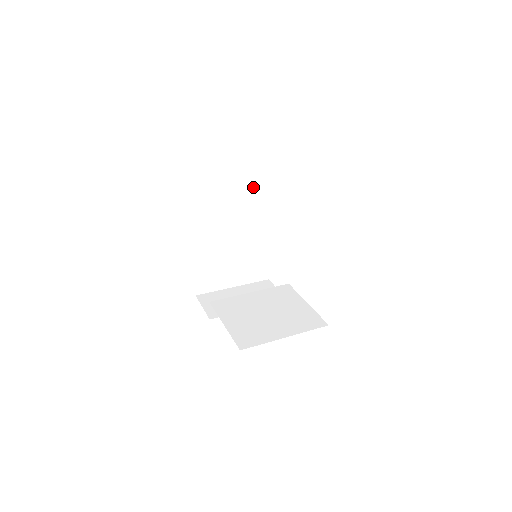
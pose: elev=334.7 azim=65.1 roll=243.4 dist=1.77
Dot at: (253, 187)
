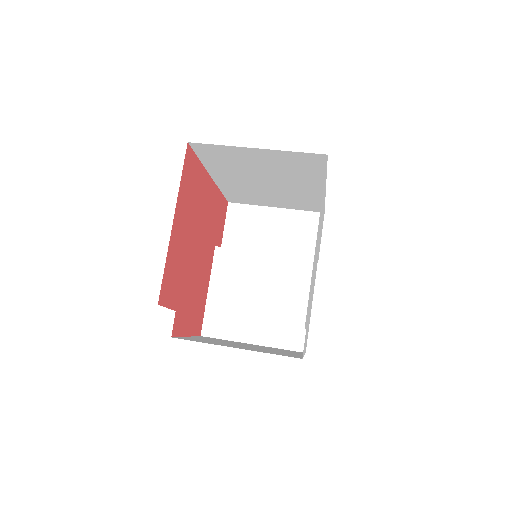
Dot at: (293, 161)
